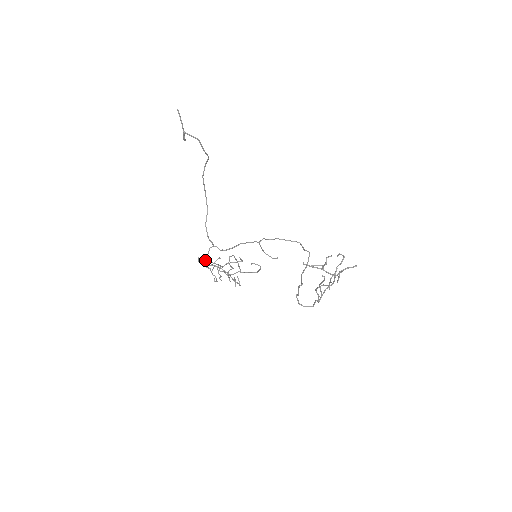
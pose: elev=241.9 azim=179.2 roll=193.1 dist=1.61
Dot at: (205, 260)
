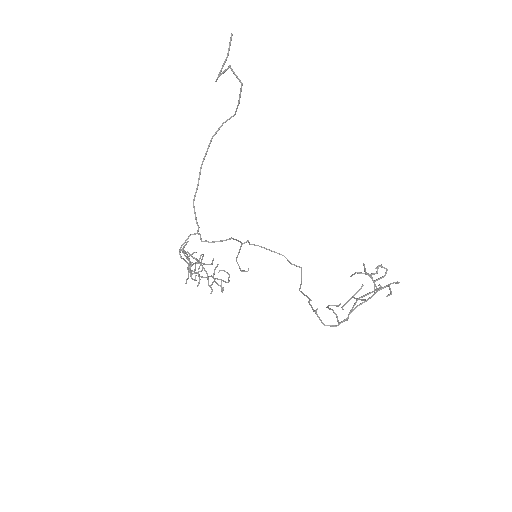
Dot at: occluded
